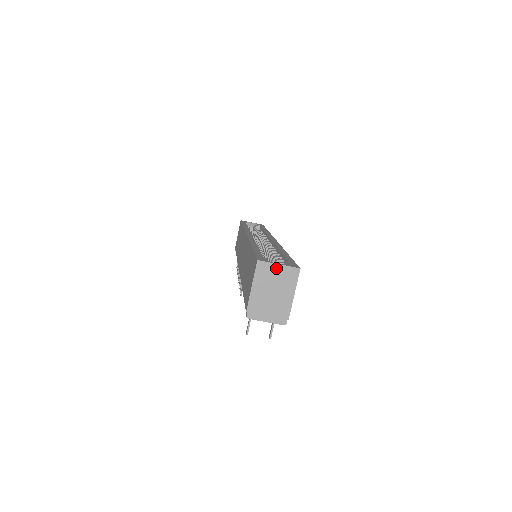
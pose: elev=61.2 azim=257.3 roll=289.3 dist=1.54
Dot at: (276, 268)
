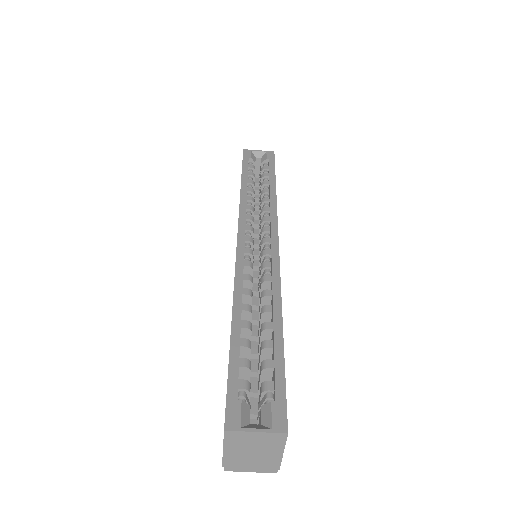
Dot at: (253, 435)
